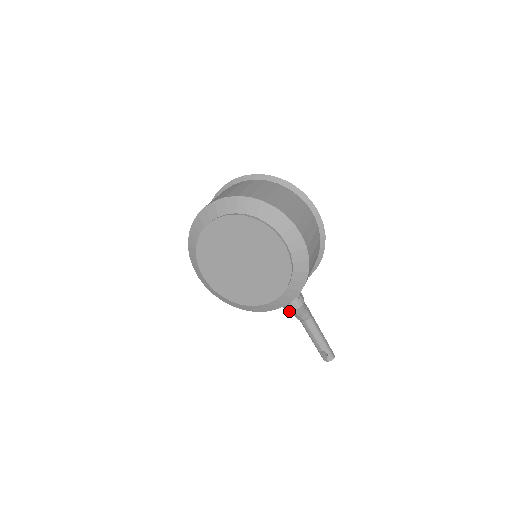
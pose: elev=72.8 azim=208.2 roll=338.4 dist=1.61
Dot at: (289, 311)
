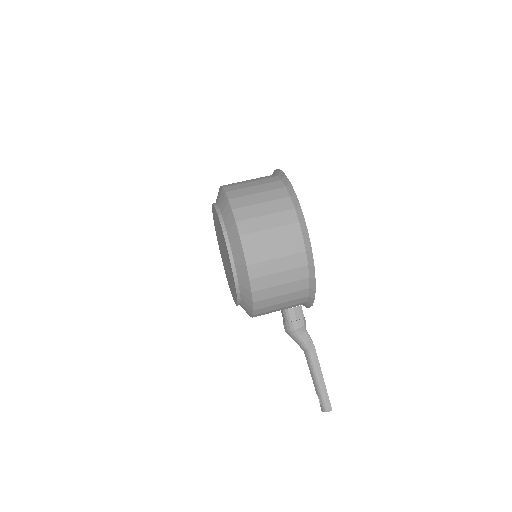
Dot at: occluded
